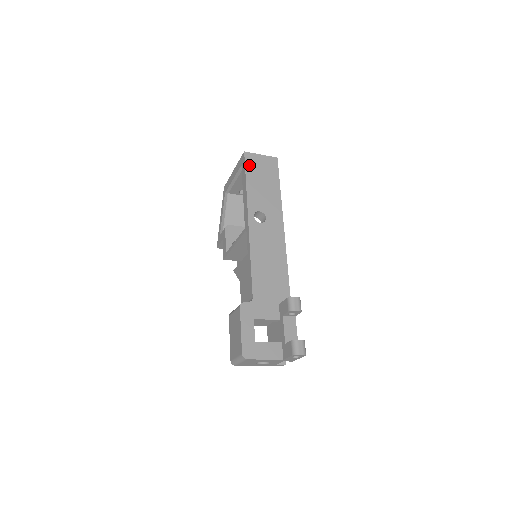
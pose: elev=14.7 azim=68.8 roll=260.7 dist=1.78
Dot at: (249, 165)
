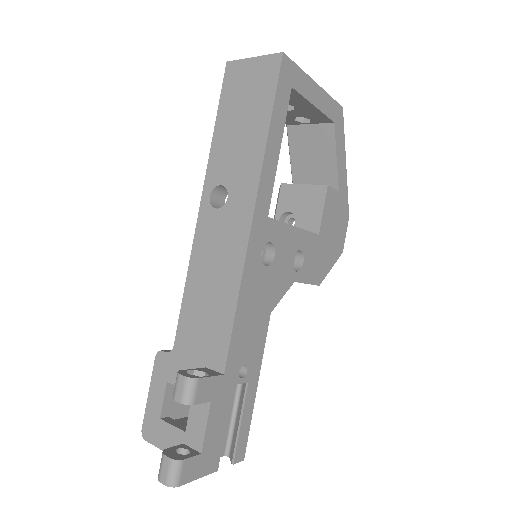
Dot at: (227, 89)
